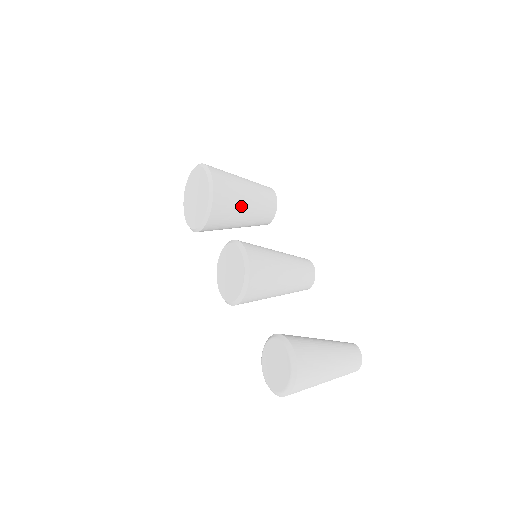
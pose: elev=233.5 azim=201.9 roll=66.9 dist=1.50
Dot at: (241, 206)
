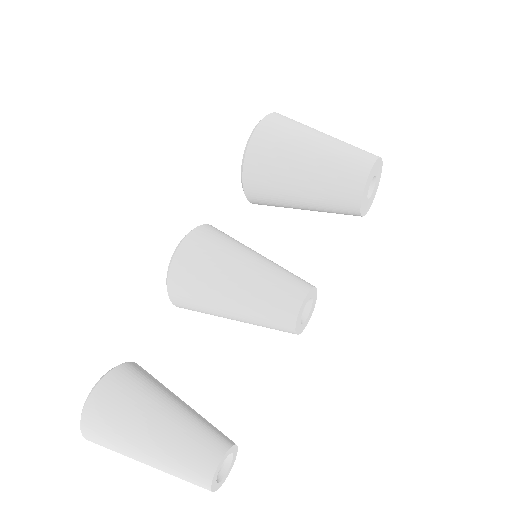
Dot at: (291, 180)
